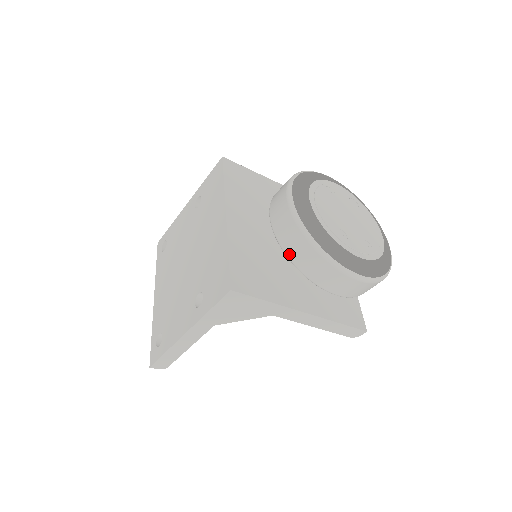
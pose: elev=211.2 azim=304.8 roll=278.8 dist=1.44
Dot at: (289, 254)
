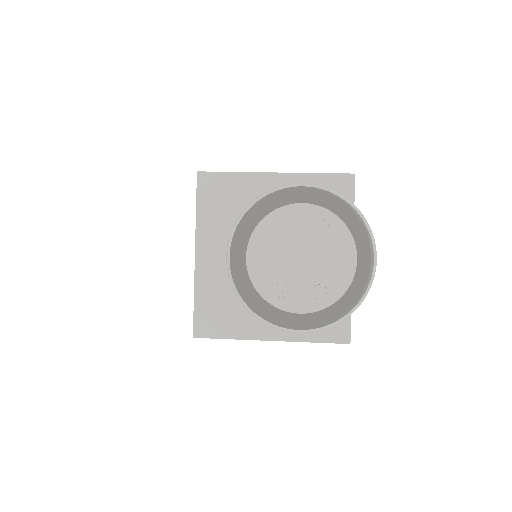
Dot at: (243, 299)
